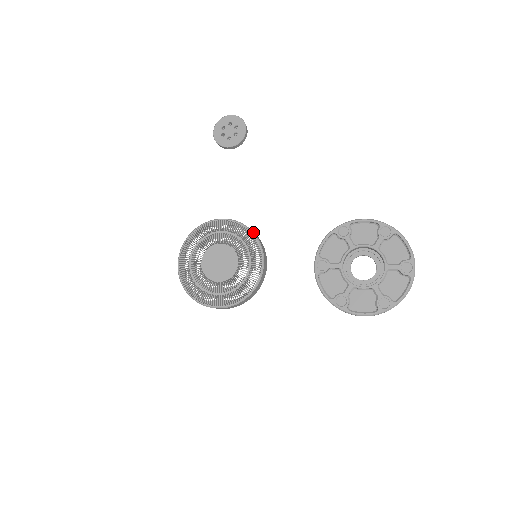
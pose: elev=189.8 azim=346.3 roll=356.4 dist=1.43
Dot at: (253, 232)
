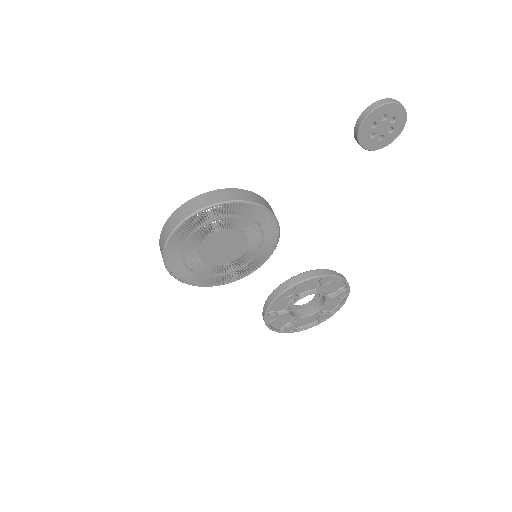
Dot at: occluded
